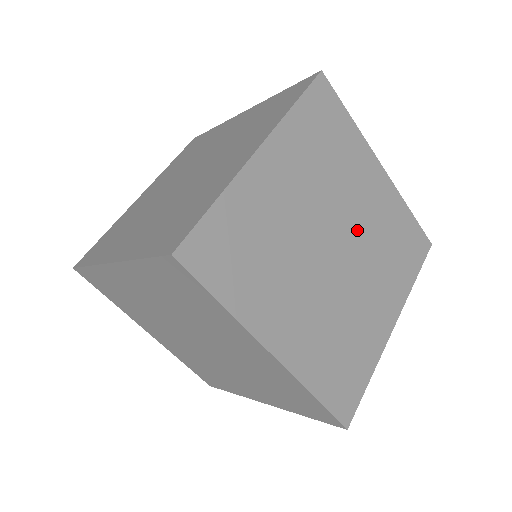
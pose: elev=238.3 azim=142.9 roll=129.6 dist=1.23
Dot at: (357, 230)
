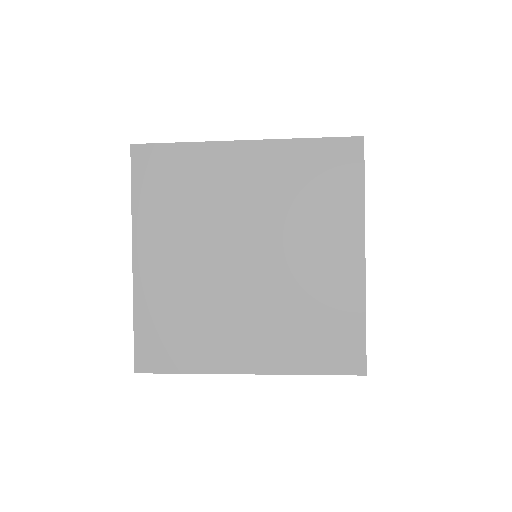
Dot at: occluded
